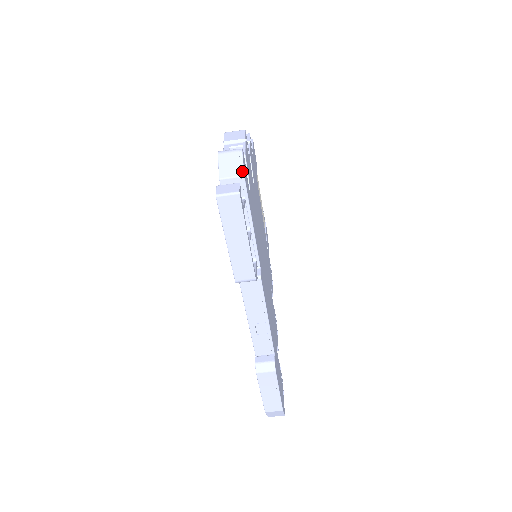
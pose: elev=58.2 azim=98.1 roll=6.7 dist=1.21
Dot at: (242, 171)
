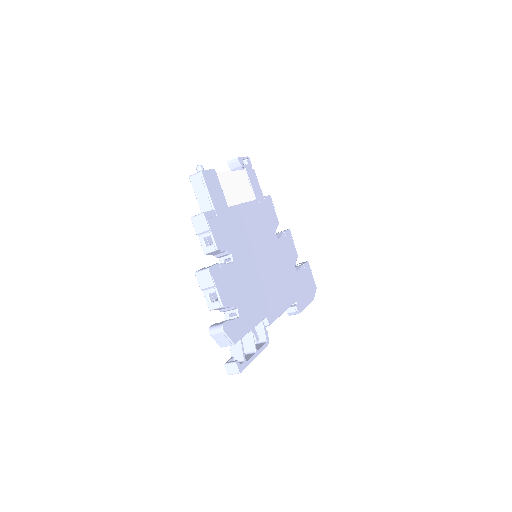
Dot at: (231, 343)
